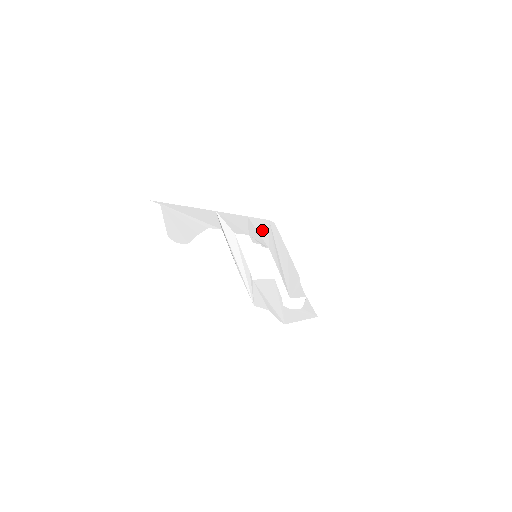
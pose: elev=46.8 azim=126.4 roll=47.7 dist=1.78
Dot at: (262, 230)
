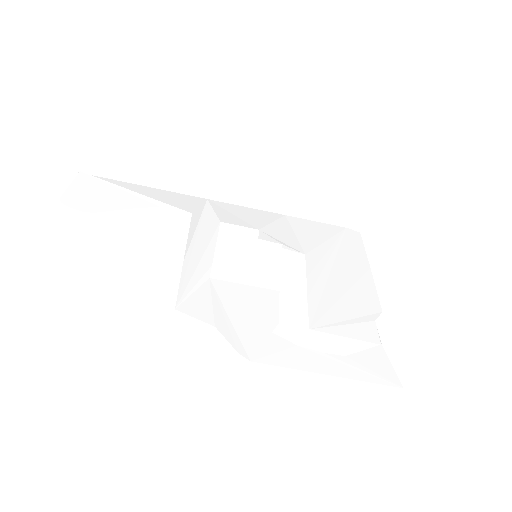
Dot at: (310, 234)
